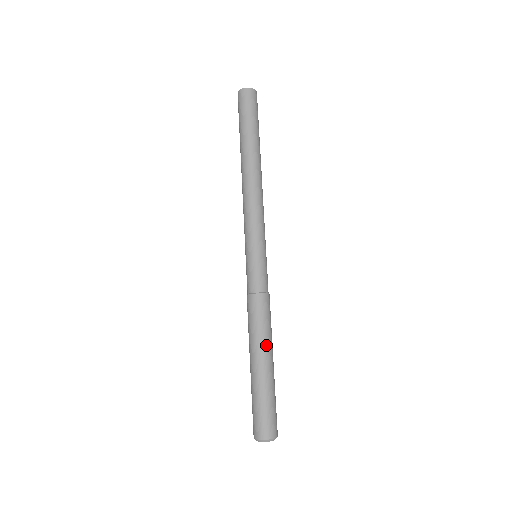
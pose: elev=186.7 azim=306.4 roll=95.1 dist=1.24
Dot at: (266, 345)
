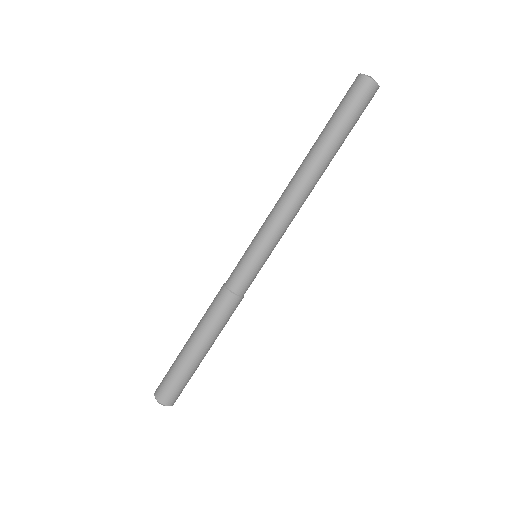
Dot at: (215, 339)
